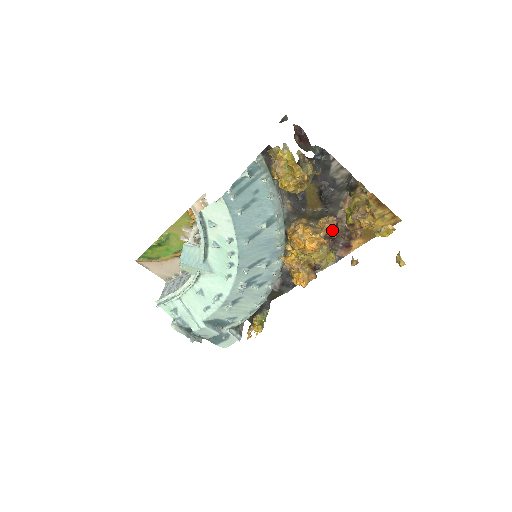
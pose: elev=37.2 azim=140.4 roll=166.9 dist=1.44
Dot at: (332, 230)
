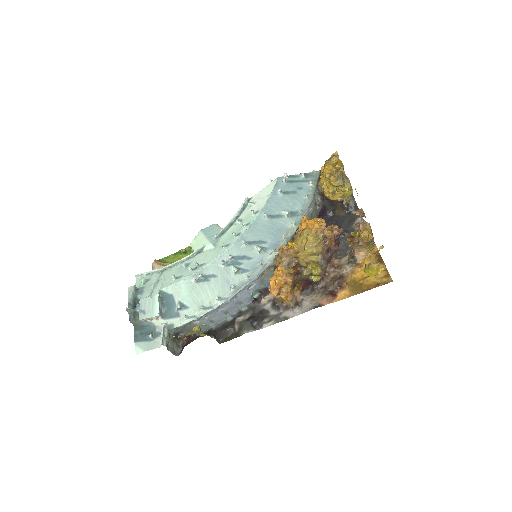
Dot at: (334, 238)
